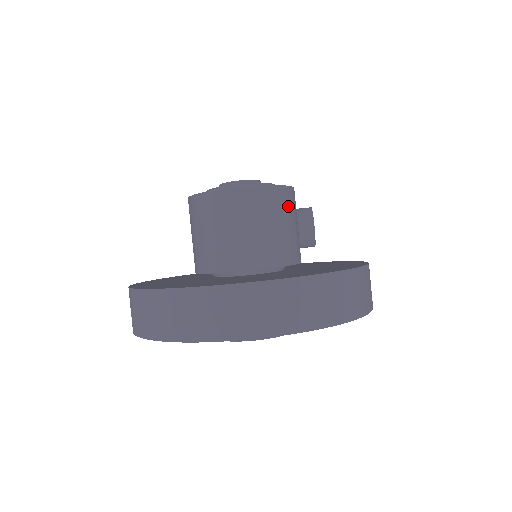
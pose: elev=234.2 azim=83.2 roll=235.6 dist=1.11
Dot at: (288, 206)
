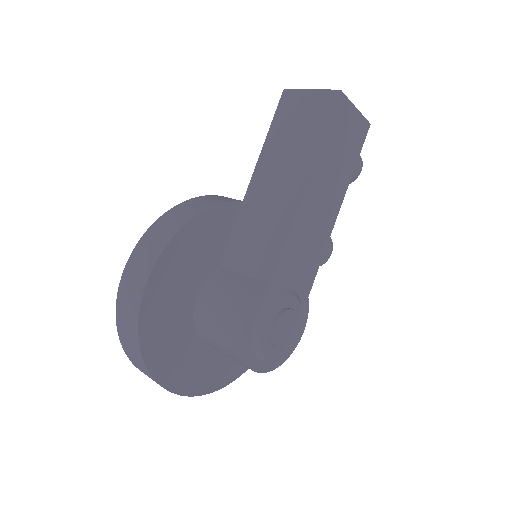
Dot at: occluded
